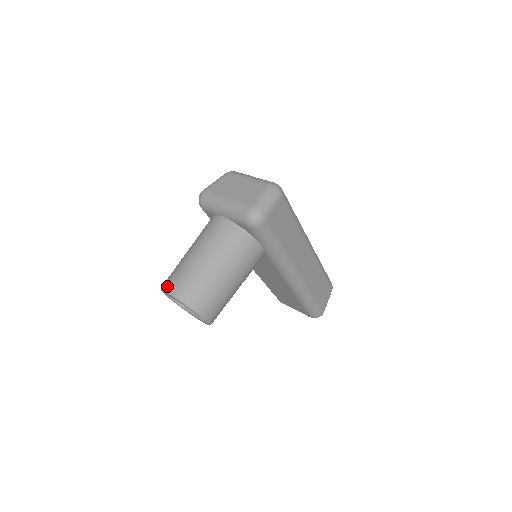
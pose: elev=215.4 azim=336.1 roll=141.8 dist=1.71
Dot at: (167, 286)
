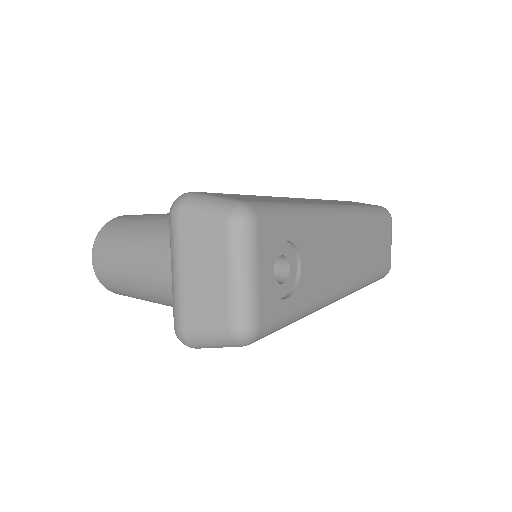
Dot at: (94, 250)
